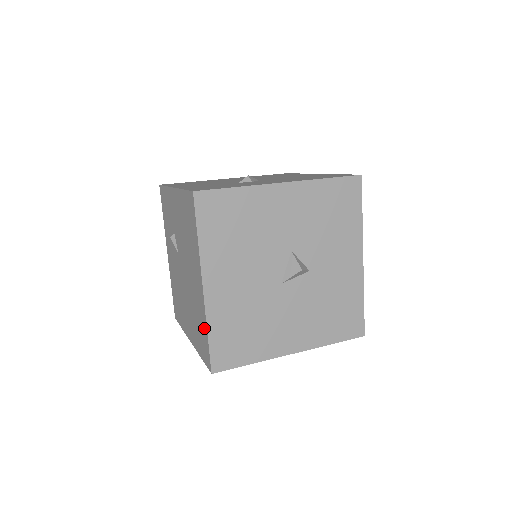
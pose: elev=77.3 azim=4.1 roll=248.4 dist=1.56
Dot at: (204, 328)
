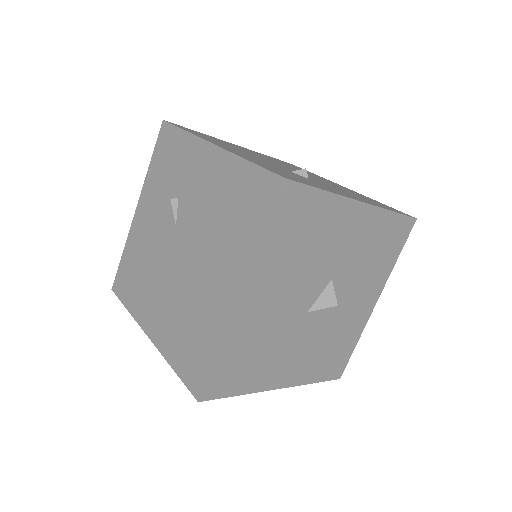
Dot at: (210, 344)
